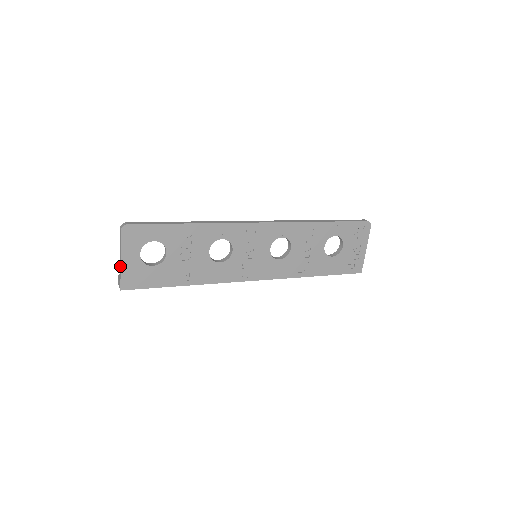
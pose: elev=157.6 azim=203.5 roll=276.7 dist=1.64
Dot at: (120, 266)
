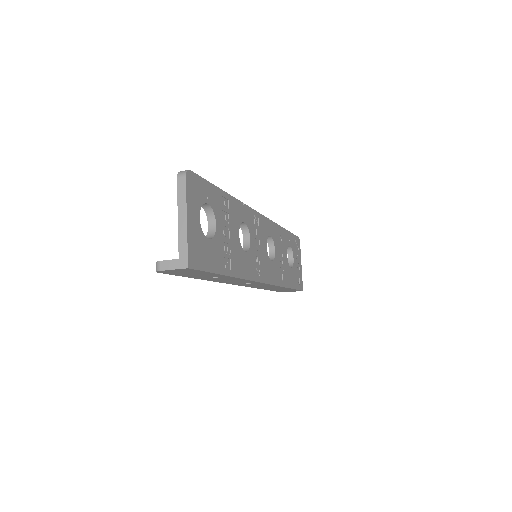
Dot at: (186, 229)
